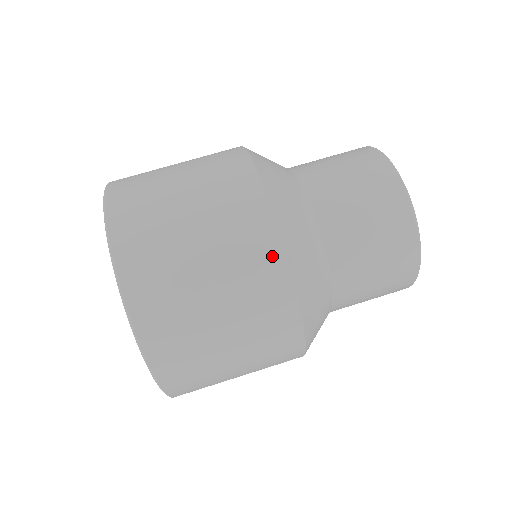
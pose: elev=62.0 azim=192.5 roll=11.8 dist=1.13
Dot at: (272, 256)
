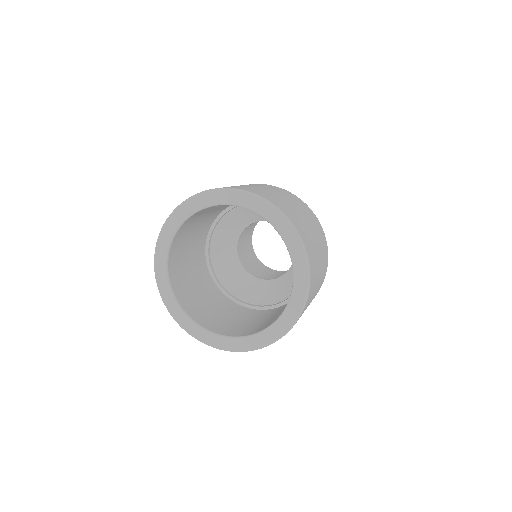
Dot at: (296, 197)
